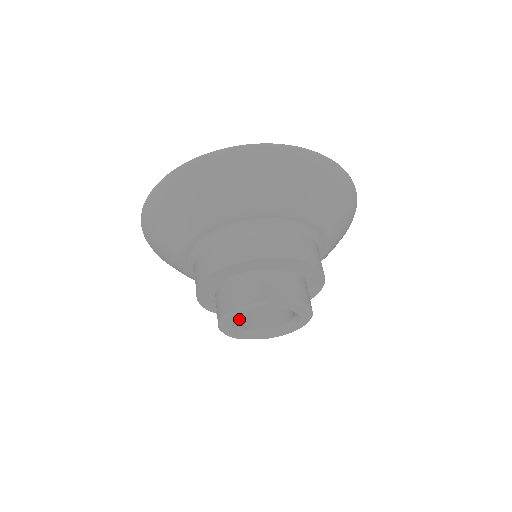
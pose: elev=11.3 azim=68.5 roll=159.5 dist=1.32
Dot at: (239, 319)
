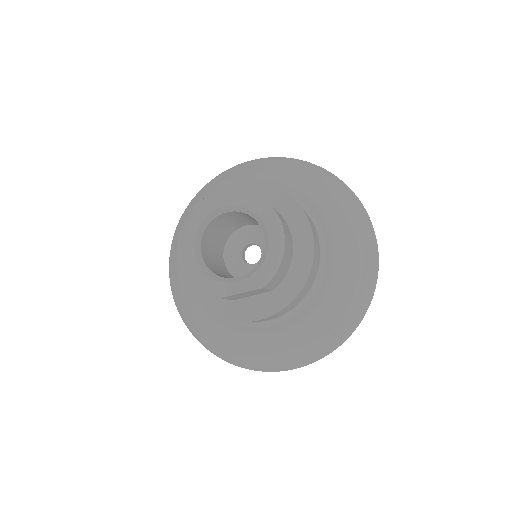
Dot at: occluded
